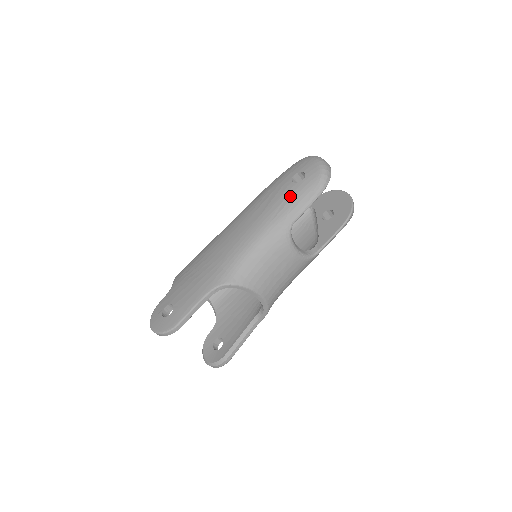
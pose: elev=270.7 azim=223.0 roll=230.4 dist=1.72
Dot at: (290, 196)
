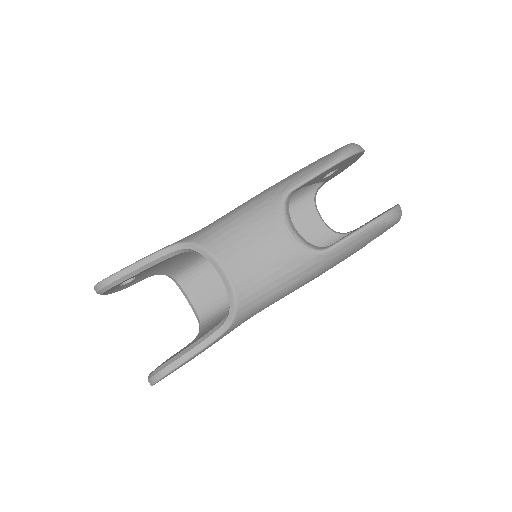
Dot at: (301, 169)
